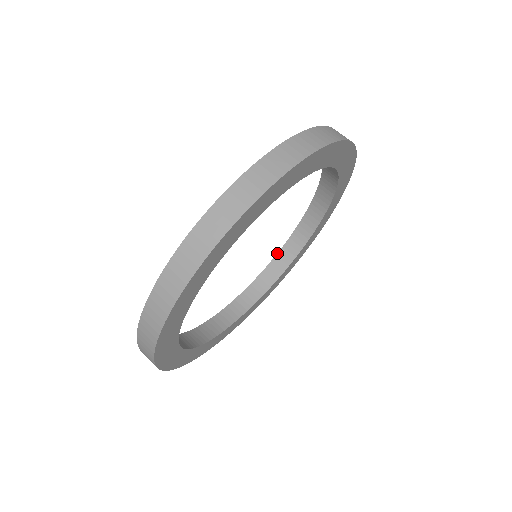
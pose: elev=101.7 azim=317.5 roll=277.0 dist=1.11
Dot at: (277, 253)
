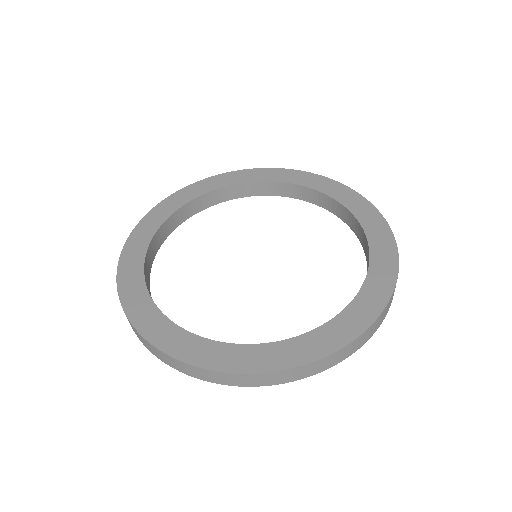
Dot at: (276, 181)
